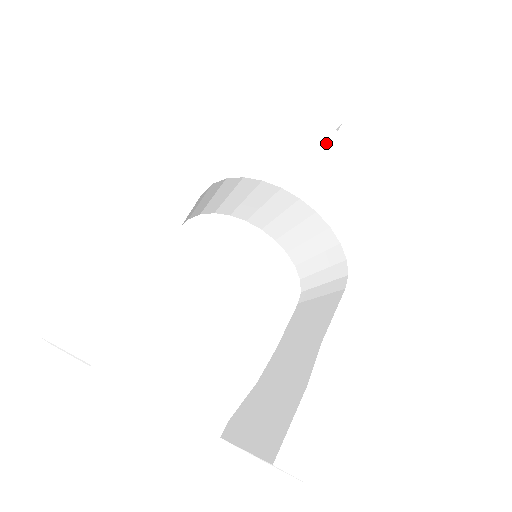
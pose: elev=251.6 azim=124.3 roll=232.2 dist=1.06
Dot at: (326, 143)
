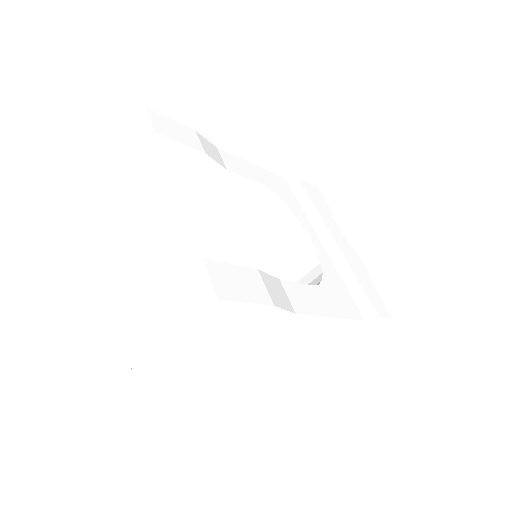
Dot at: (340, 241)
